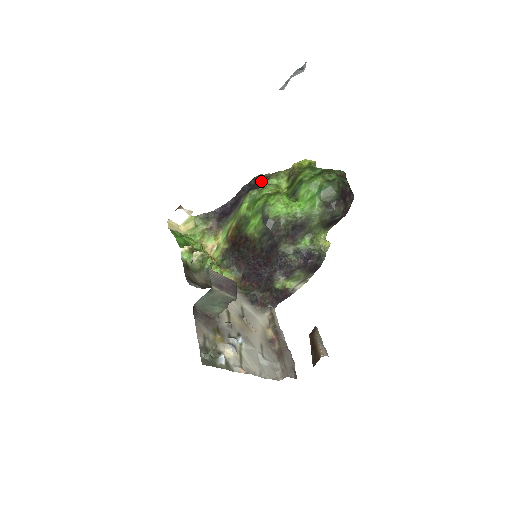
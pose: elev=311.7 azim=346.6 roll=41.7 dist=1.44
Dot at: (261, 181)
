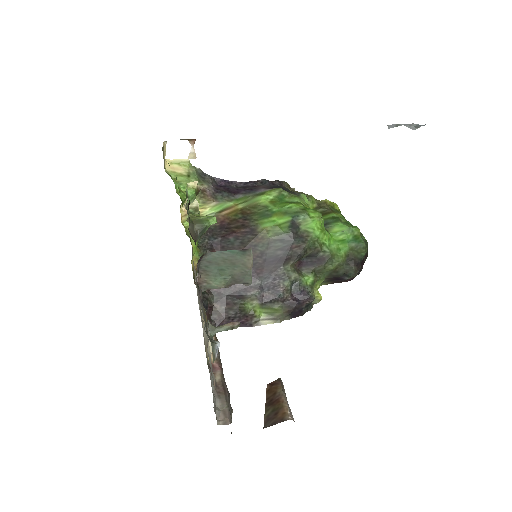
Dot at: (289, 189)
